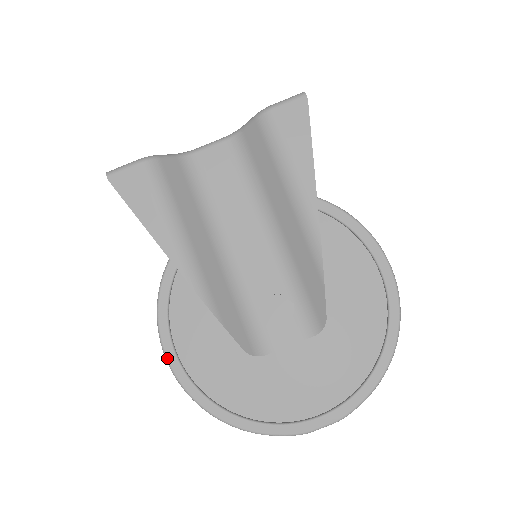
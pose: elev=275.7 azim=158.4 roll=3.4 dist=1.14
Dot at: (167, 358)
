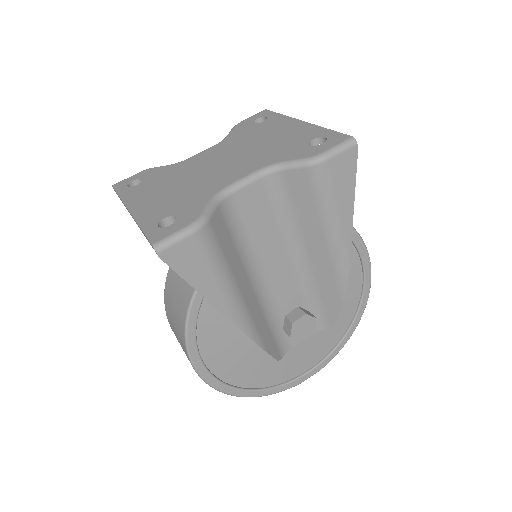
Dot at: (197, 371)
